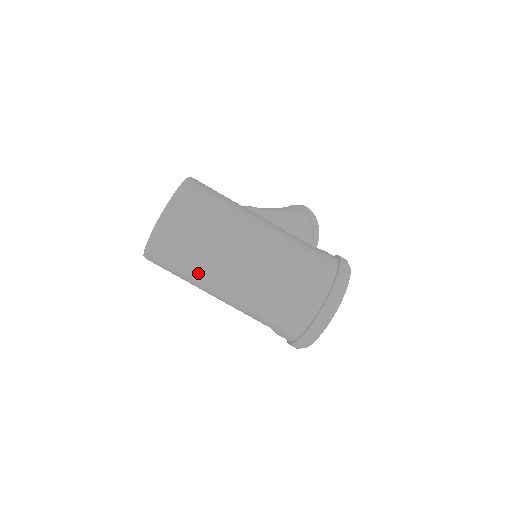
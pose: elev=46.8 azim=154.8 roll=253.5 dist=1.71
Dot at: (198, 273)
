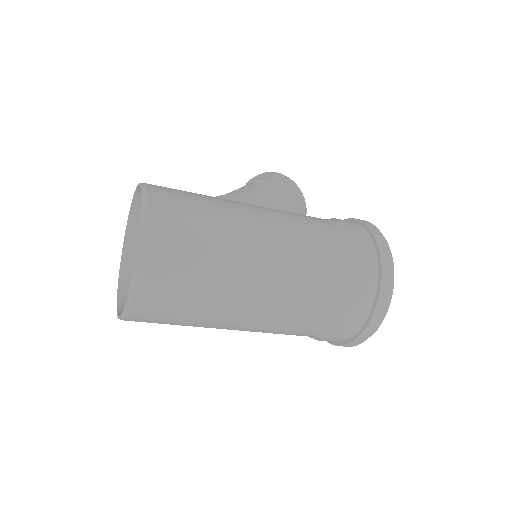
Dot at: (213, 312)
